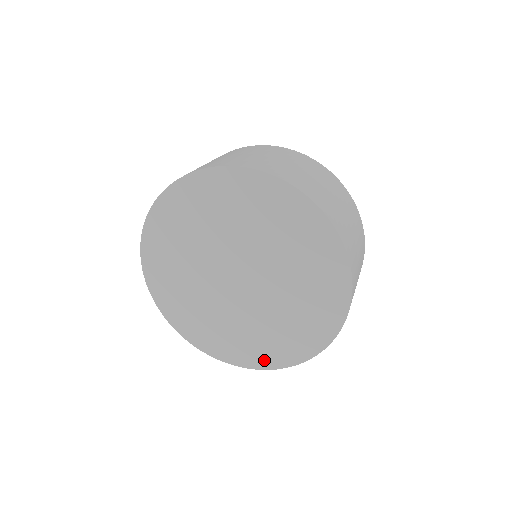
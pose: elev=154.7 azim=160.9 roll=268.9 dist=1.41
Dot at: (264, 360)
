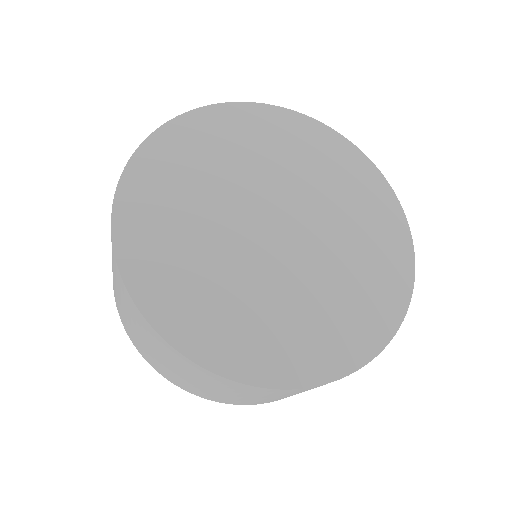
Dot at: (319, 364)
